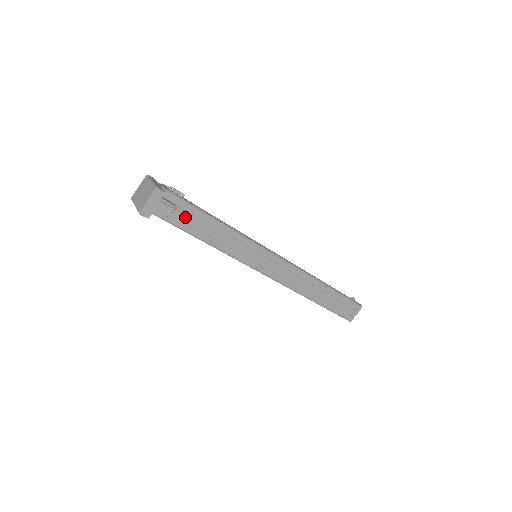
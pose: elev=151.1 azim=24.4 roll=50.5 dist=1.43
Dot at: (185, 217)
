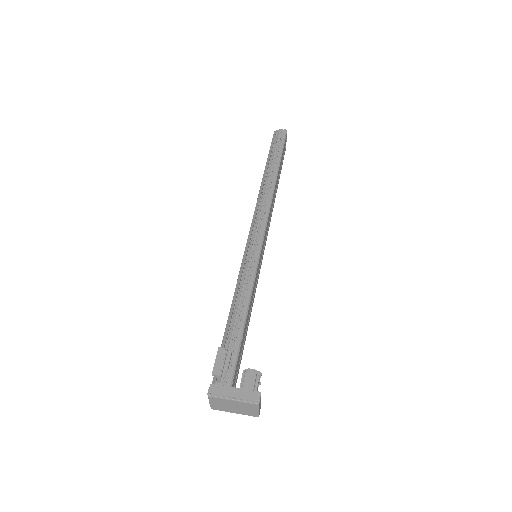
Dot at: (241, 349)
